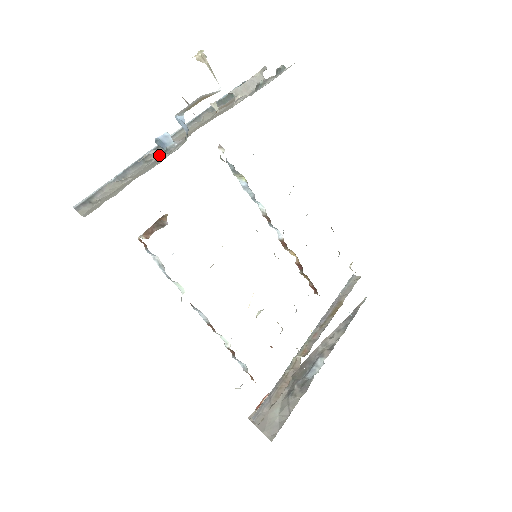
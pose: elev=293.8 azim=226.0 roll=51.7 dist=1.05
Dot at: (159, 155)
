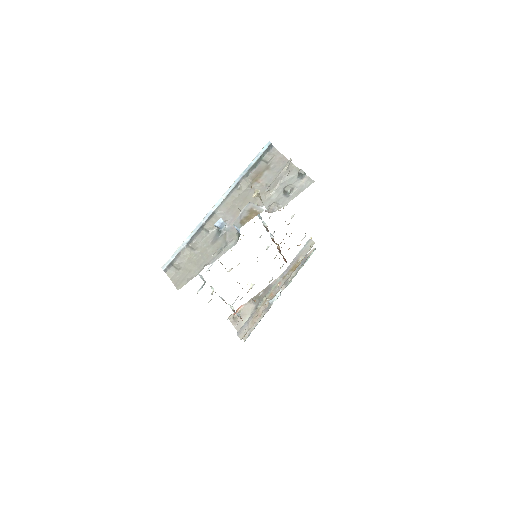
Dot at: (214, 228)
